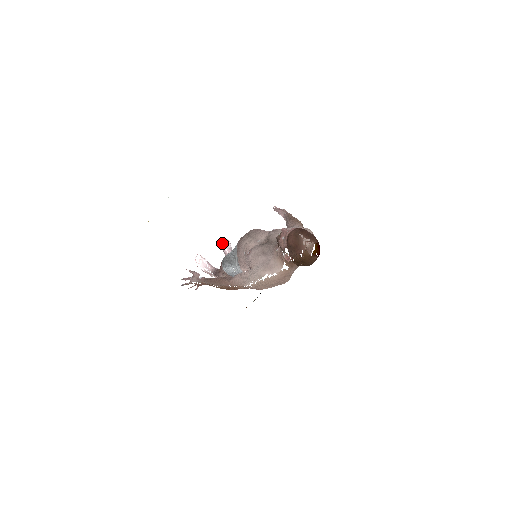
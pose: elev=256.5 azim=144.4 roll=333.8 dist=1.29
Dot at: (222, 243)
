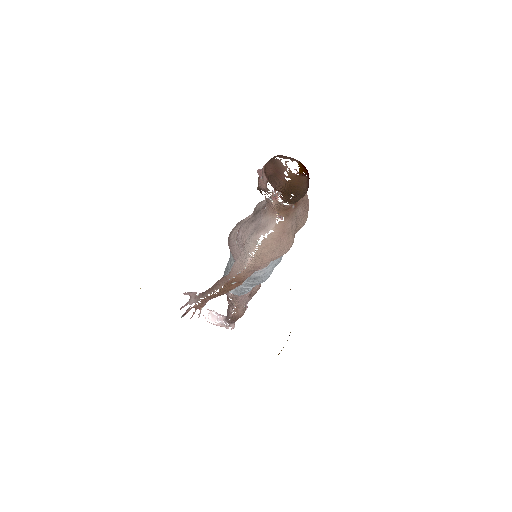
Dot at: occluded
